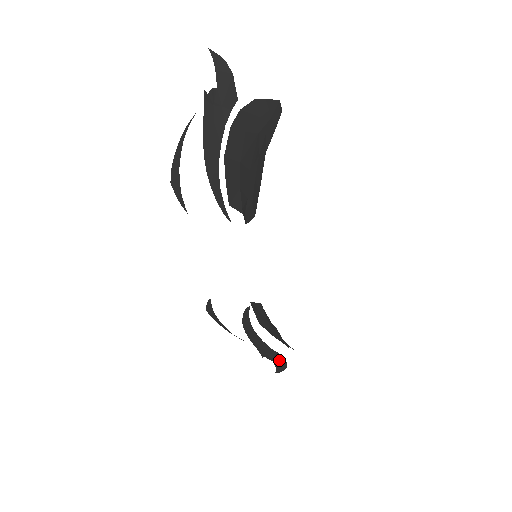
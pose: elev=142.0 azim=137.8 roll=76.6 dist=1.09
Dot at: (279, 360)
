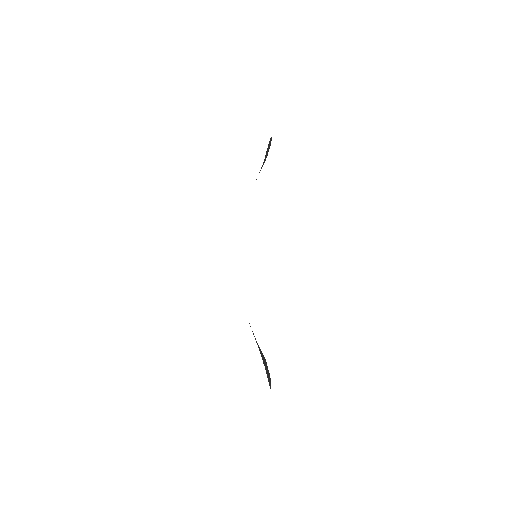
Dot at: (266, 366)
